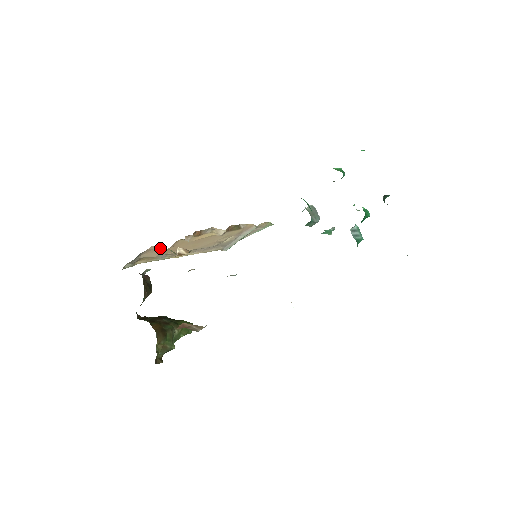
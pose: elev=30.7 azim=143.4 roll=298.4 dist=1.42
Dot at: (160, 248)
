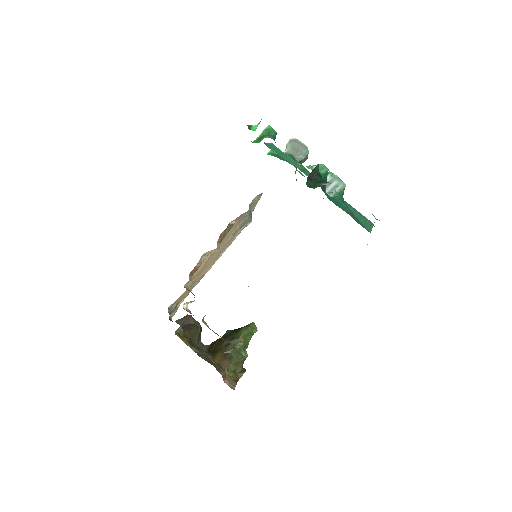
Dot at: occluded
